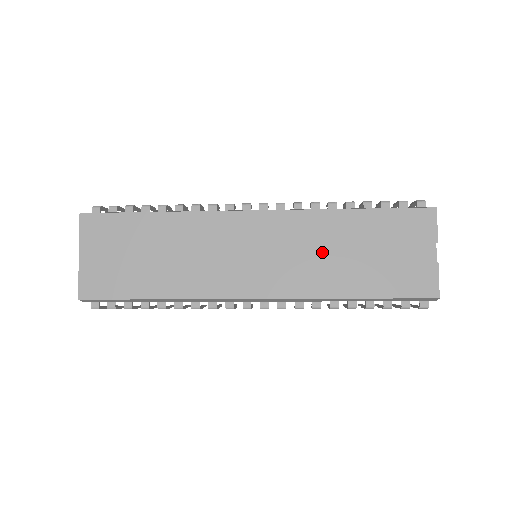
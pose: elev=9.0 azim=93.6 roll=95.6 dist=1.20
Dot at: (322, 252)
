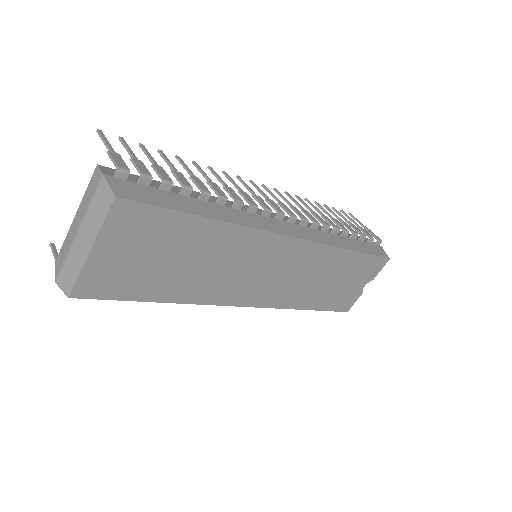
Dot at: (314, 278)
